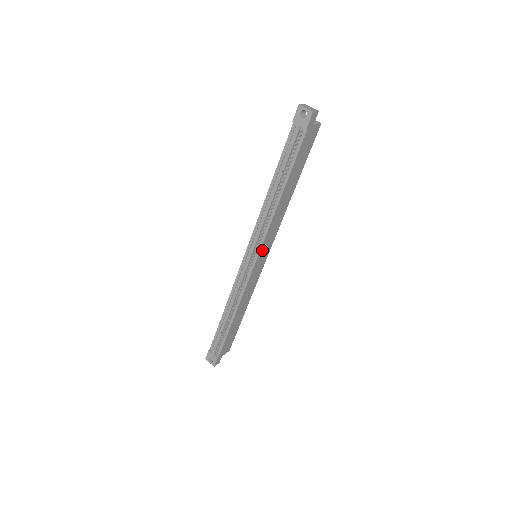
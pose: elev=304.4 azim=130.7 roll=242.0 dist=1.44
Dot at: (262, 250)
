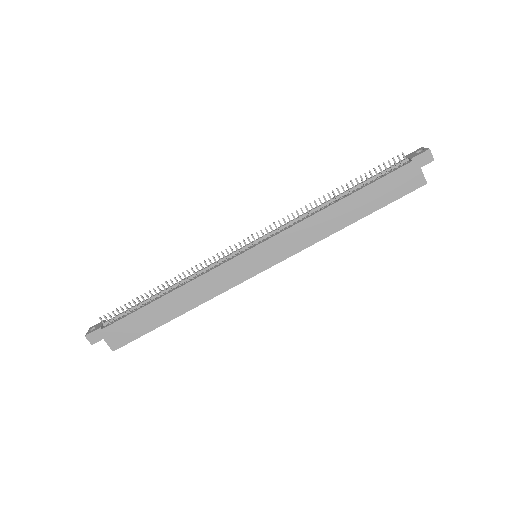
Dot at: (268, 245)
